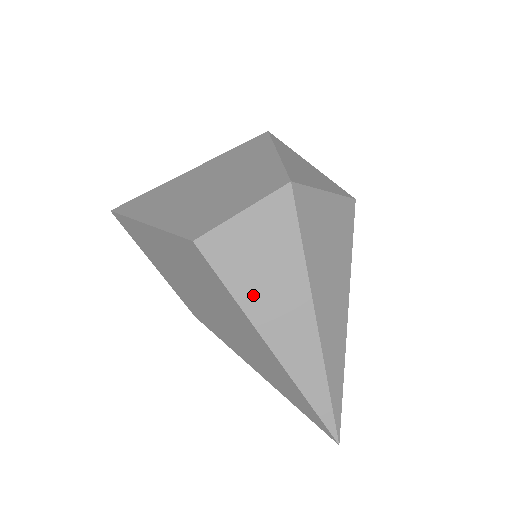
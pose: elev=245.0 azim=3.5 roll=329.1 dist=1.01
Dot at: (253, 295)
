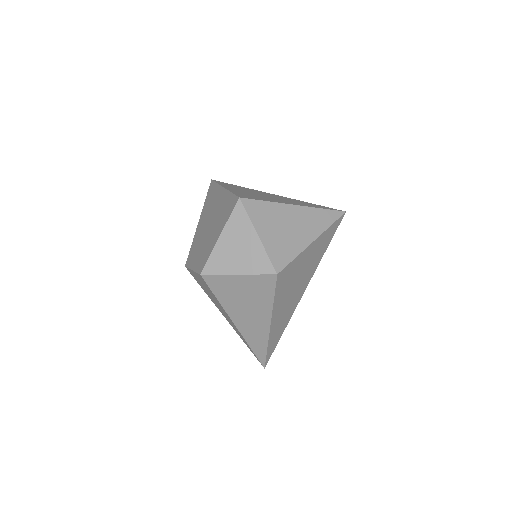
Dot at: (212, 300)
